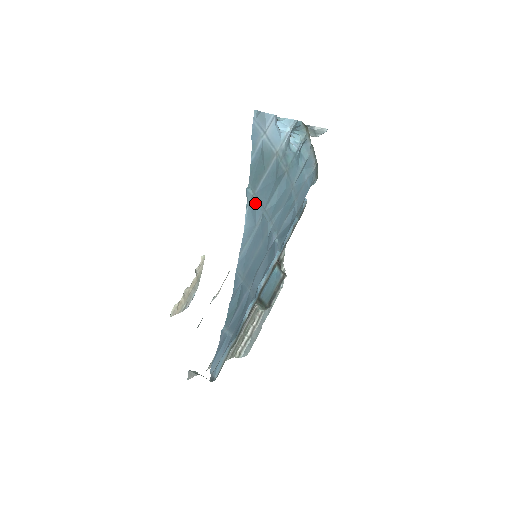
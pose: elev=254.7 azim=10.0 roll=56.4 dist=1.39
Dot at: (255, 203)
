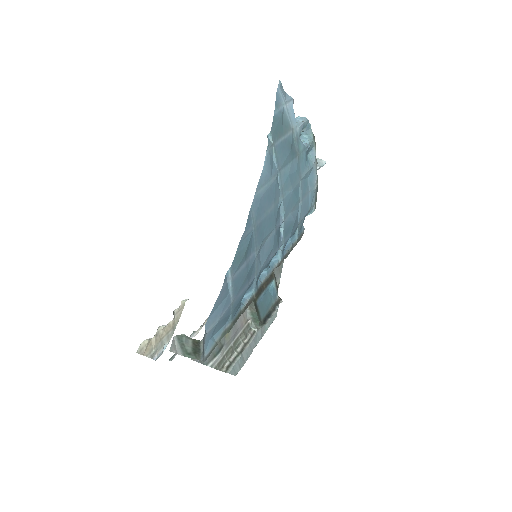
Dot at: (273, 157)
